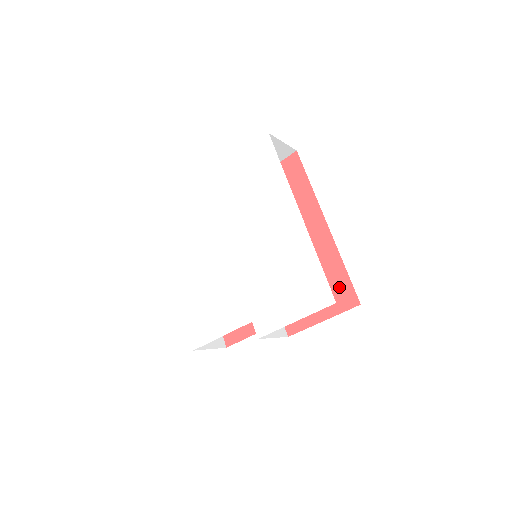
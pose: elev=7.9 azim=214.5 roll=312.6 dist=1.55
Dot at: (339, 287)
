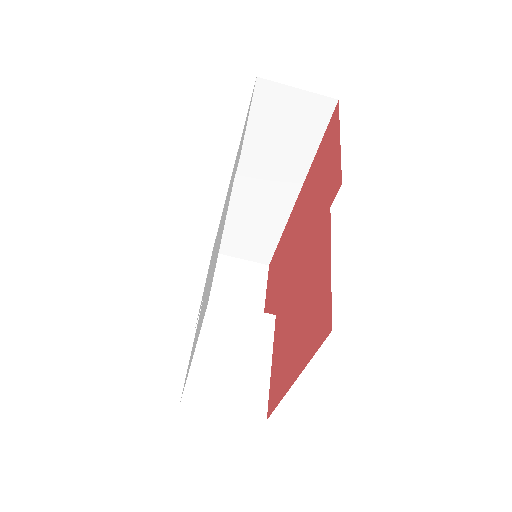
Dot at: (325, 142)
